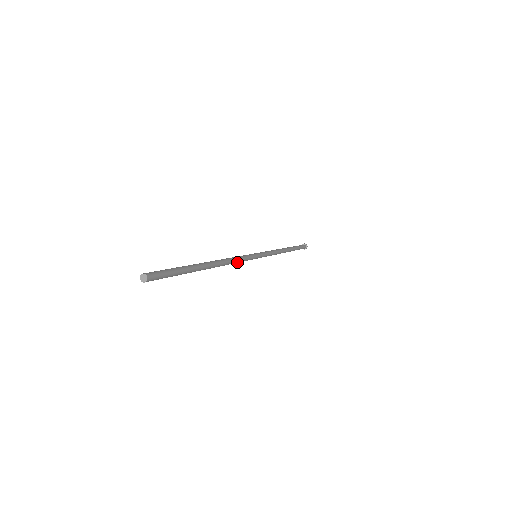
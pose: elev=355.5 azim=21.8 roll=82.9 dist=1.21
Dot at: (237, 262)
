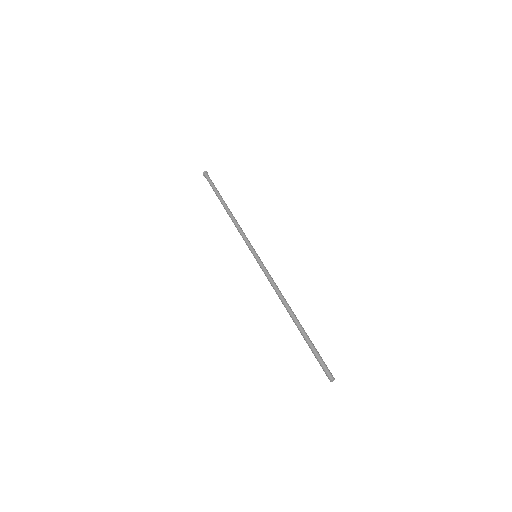
Dot at: (275, 284)
